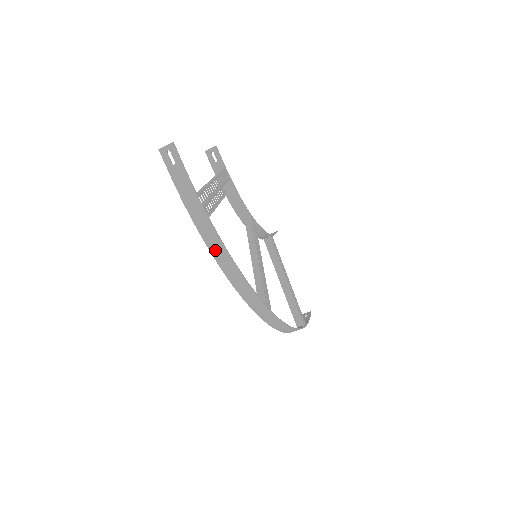
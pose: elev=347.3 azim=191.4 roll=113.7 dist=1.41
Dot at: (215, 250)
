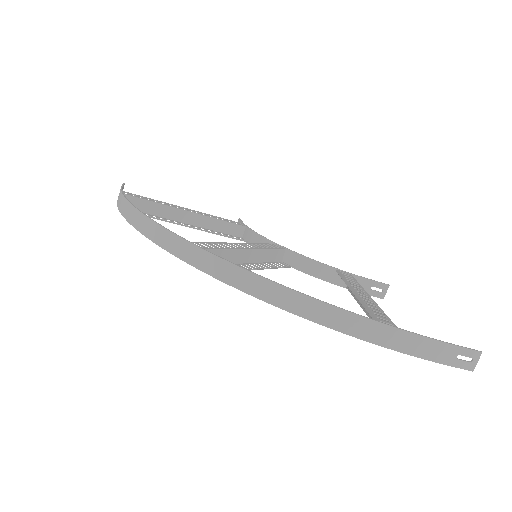
Dot at: (126, 213)
